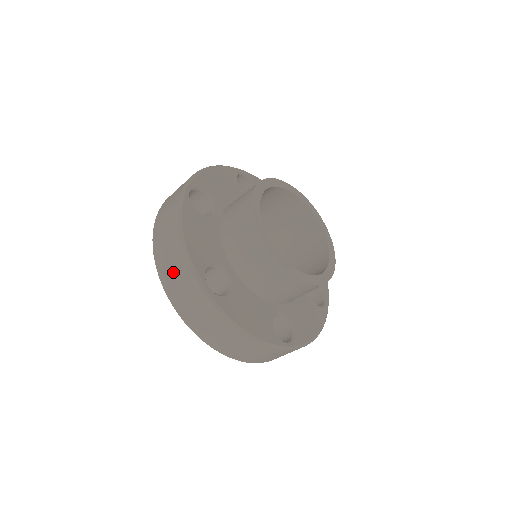
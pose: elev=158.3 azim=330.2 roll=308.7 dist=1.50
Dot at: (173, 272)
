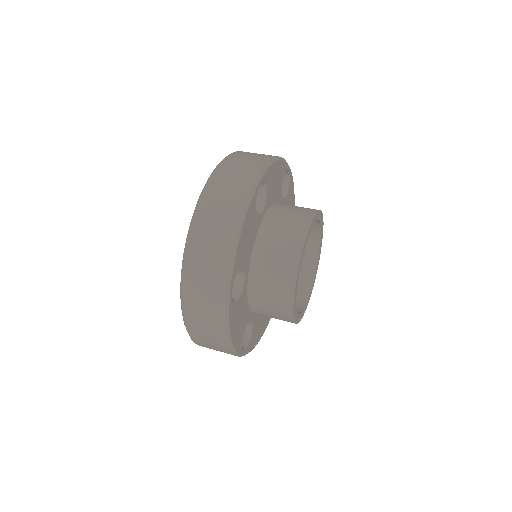
Dot at: (207, 257)
